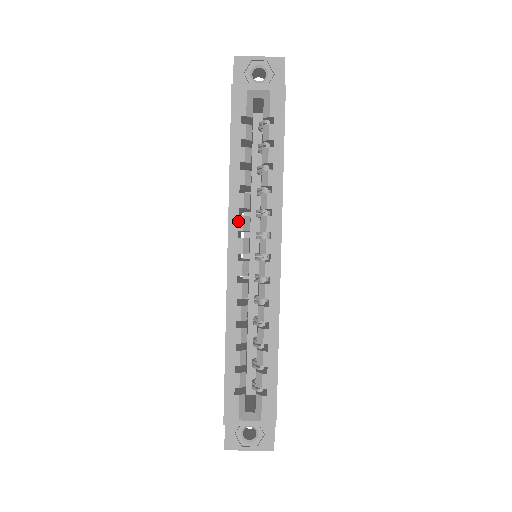
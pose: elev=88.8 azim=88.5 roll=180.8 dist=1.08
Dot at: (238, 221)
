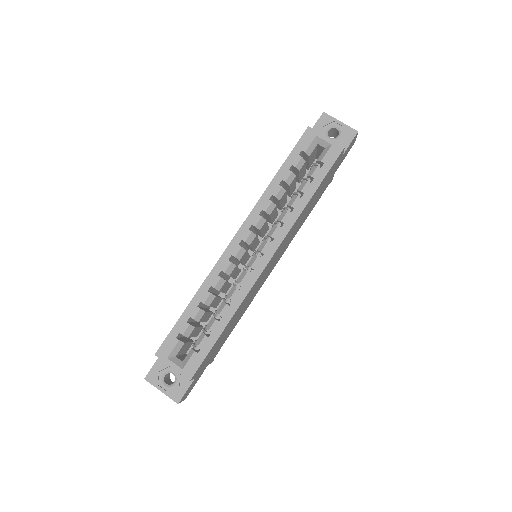
Dot at: (256, 218)
